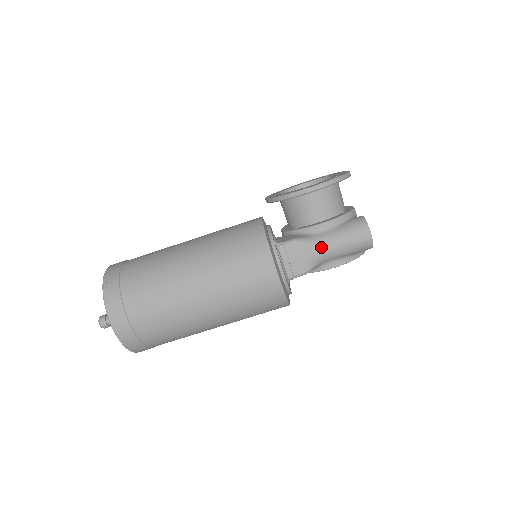
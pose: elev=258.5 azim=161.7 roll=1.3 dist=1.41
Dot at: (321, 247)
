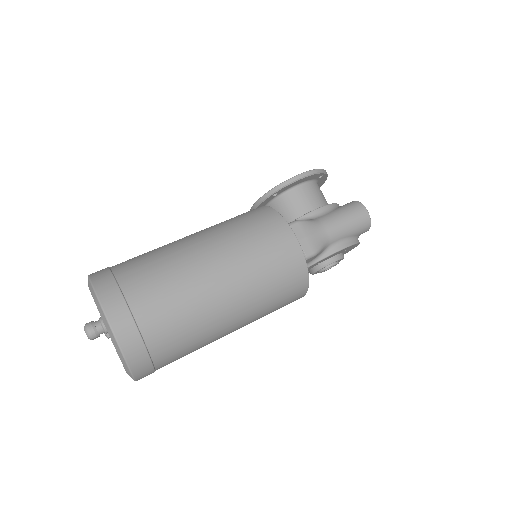
Dot at: (325, 225)
